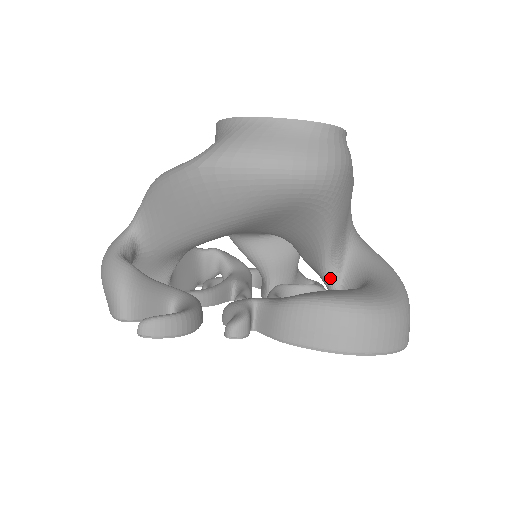
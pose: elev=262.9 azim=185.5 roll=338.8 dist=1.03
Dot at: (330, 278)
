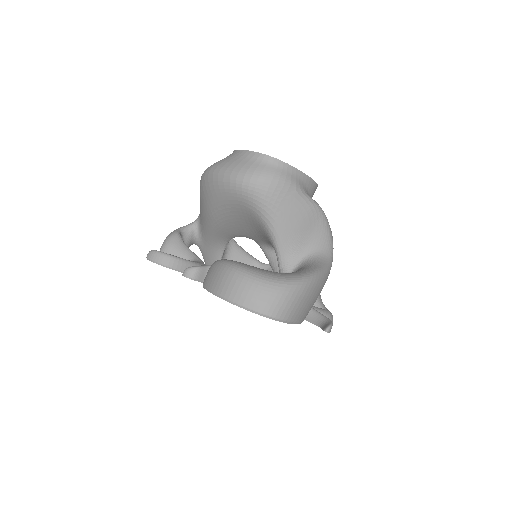
Dot at: occluded
